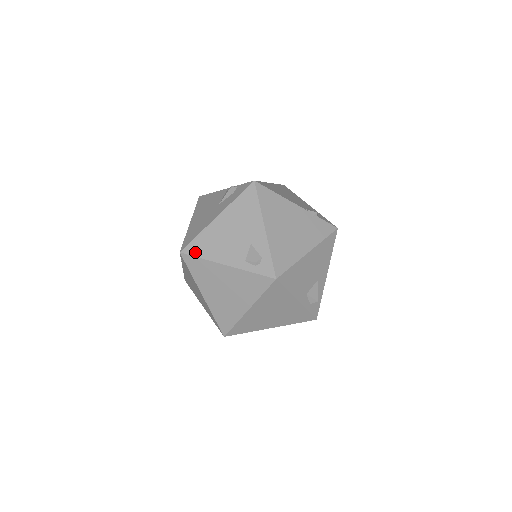
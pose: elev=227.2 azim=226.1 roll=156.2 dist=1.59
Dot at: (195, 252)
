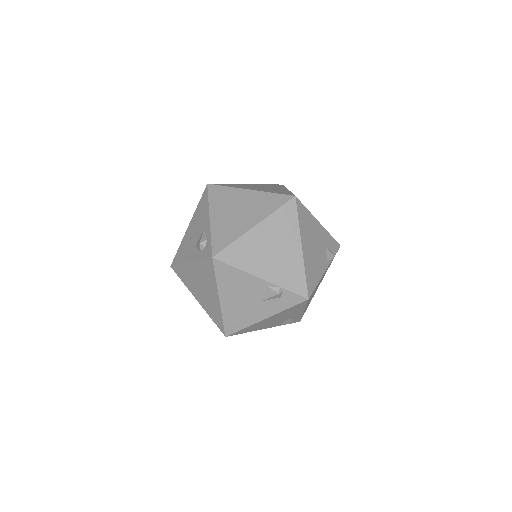
Dot at: (240, 333)
